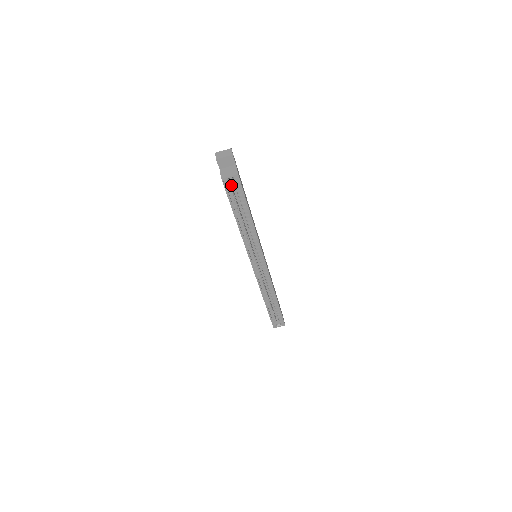
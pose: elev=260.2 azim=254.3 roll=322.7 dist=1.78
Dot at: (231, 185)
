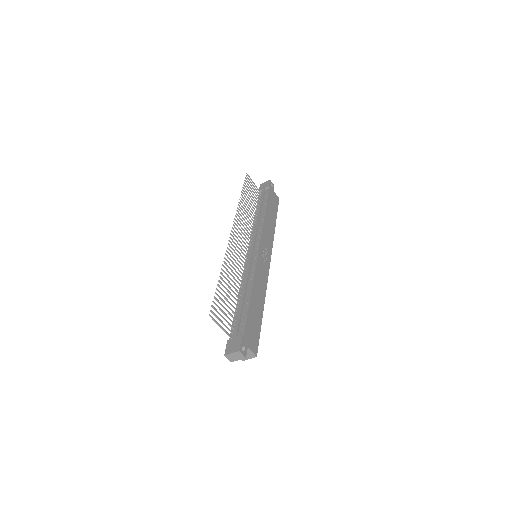
Dot at: occluded
